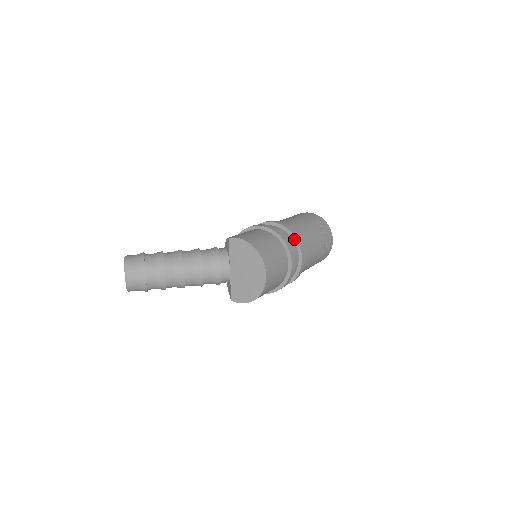
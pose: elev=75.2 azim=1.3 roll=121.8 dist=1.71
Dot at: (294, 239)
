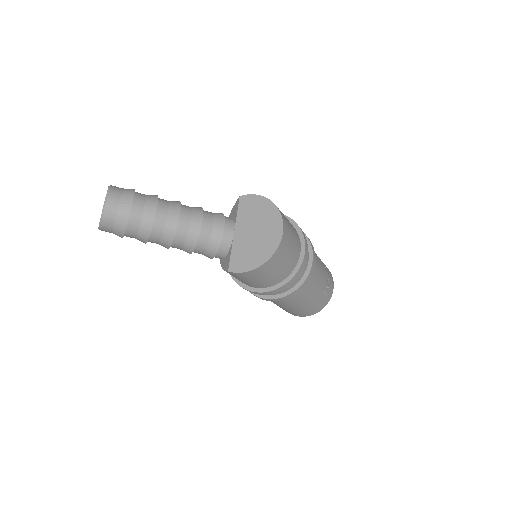
Dot at: occluded
